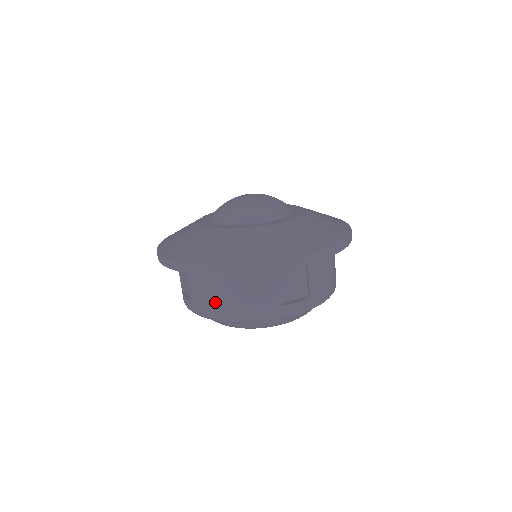
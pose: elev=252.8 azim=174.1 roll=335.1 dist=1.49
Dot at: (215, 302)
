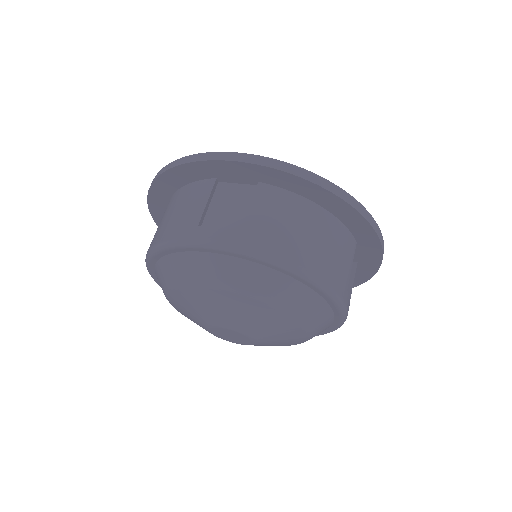
Dot at: occluded
